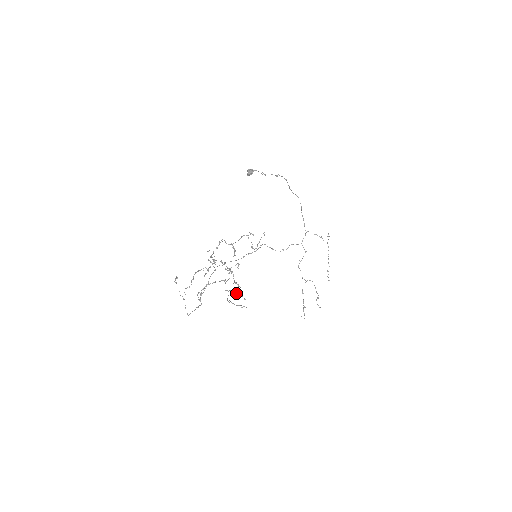
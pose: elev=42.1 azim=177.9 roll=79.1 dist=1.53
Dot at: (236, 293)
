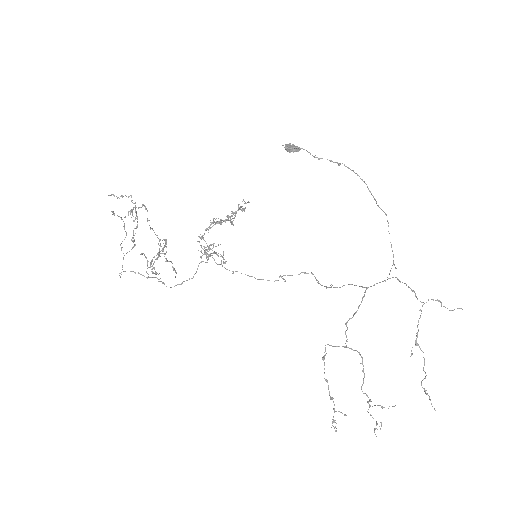
Dot at: (166, 260)
